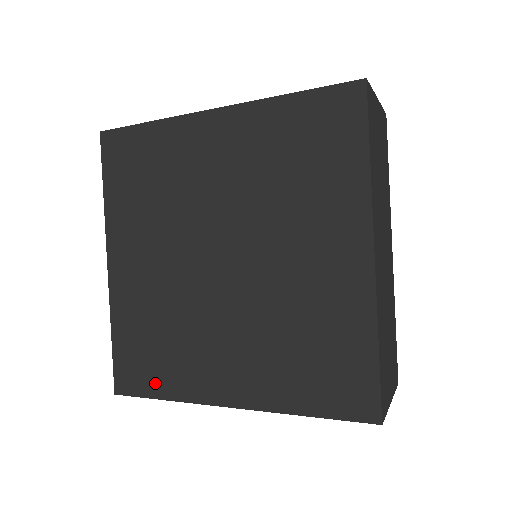
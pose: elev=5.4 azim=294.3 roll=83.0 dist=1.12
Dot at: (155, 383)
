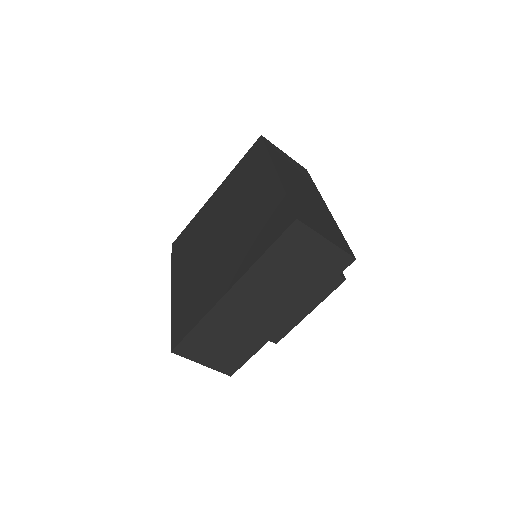
Dot at: (191, 321)
